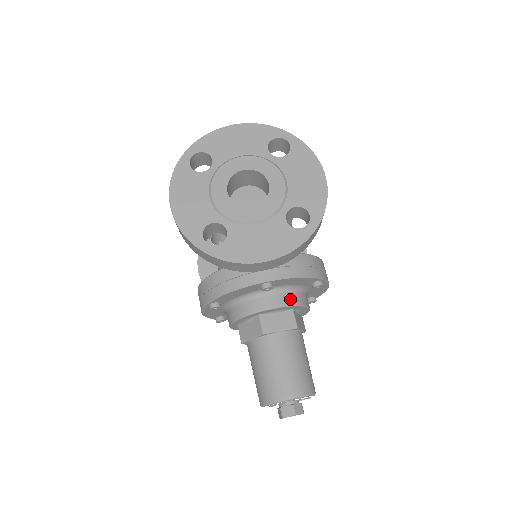
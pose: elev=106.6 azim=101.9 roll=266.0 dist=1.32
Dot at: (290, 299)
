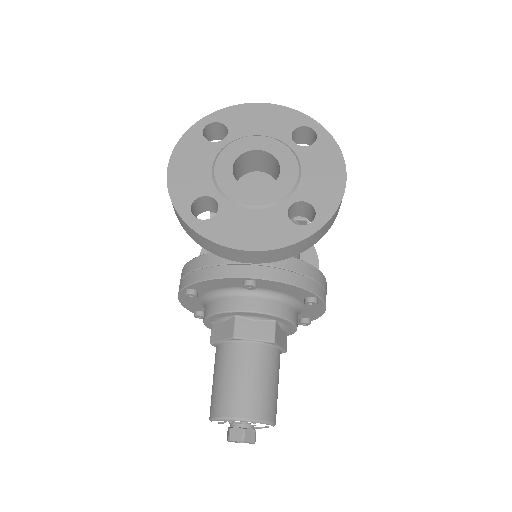
Dot at: (274, 307)
